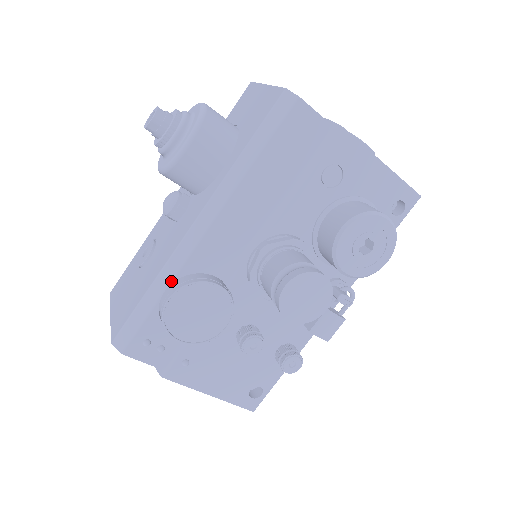
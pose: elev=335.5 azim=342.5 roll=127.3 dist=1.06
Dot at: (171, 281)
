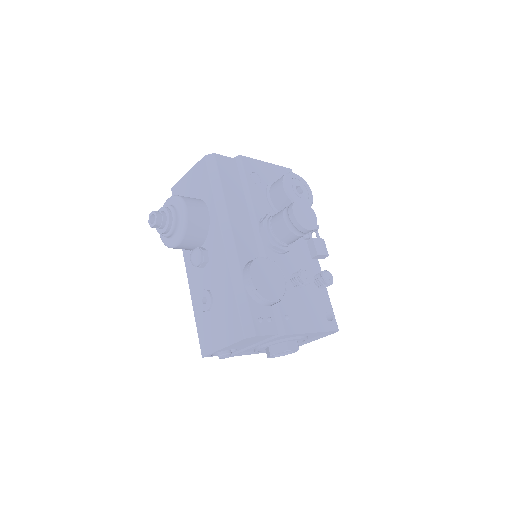
Dot at: (241, 274)
